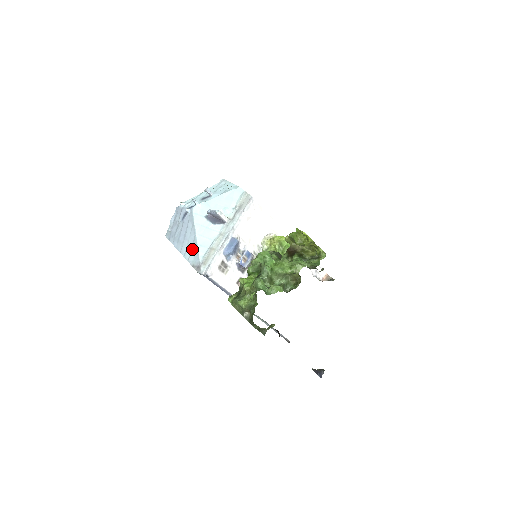
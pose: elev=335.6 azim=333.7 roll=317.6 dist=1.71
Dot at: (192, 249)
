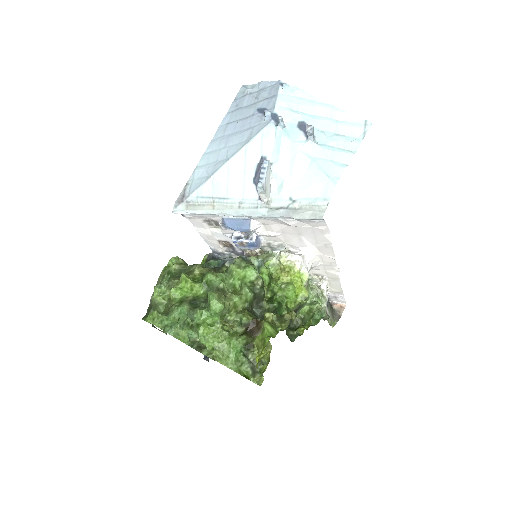
Dot at: (209, 166)
